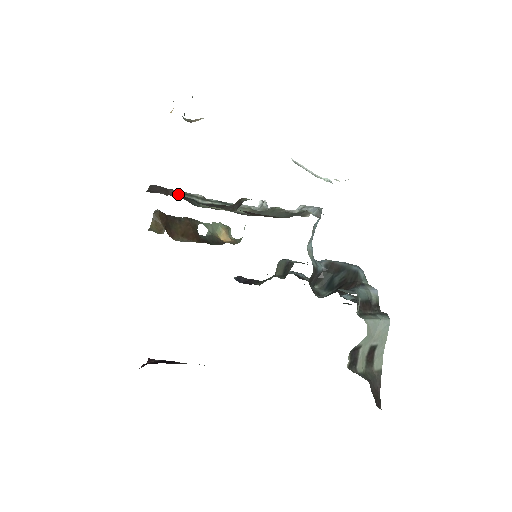
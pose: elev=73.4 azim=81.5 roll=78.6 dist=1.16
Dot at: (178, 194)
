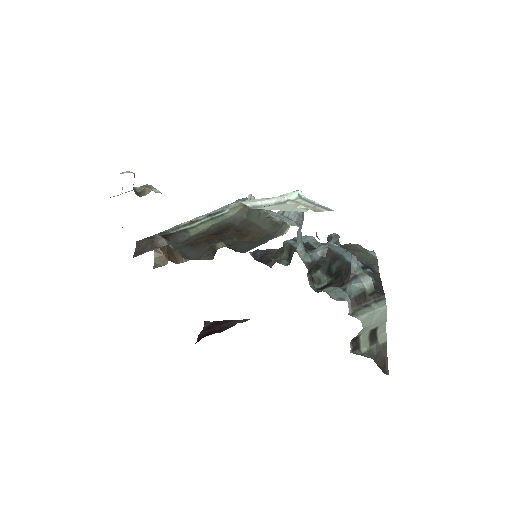
Dot at: (163, 242)
